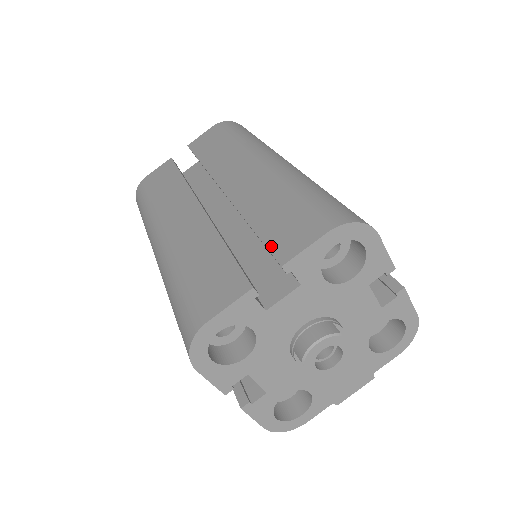
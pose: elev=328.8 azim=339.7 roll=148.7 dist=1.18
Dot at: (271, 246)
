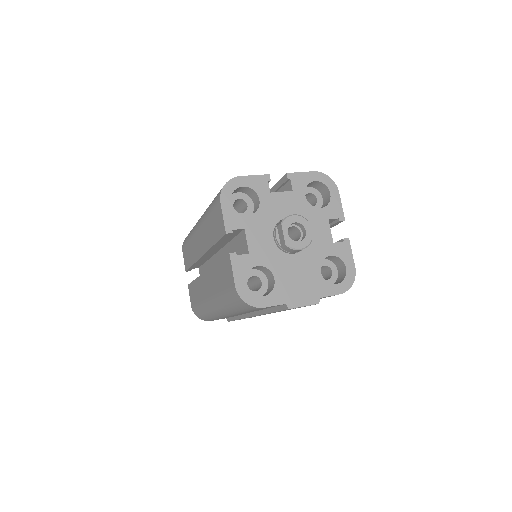
Dot at: occluded
